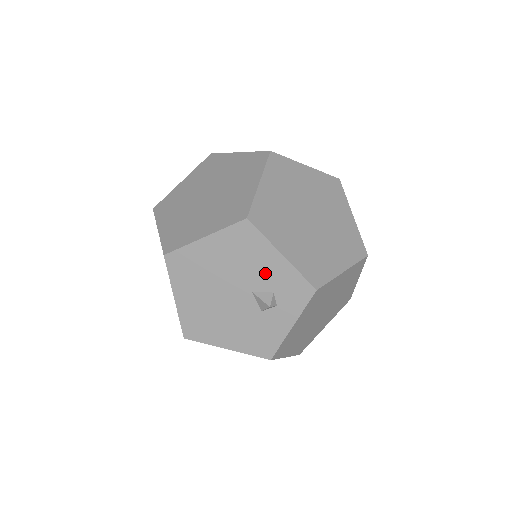
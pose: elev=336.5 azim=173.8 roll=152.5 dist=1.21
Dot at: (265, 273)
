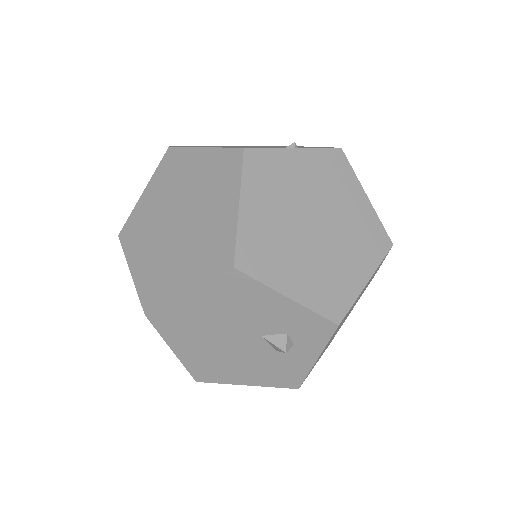
Dot at: (272, 317)
